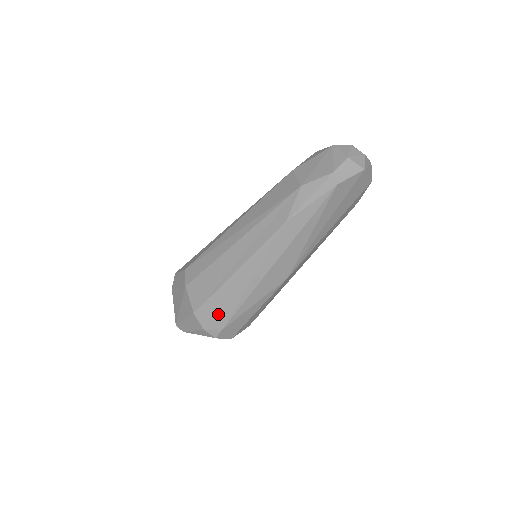
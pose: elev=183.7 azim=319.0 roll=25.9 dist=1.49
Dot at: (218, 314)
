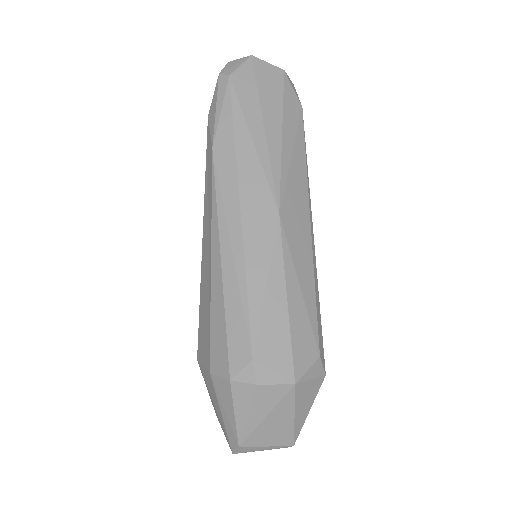
Dot at: (230, 334)
